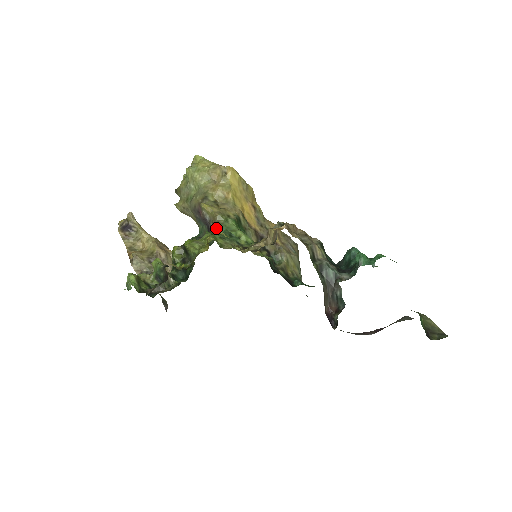
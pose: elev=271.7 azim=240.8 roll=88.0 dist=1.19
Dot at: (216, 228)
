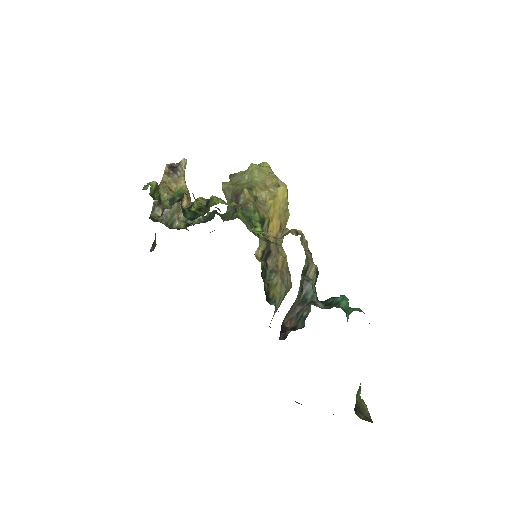
Dot at: (243, 210)
